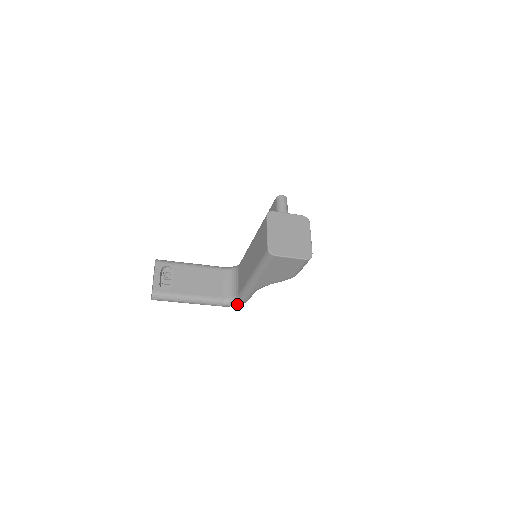
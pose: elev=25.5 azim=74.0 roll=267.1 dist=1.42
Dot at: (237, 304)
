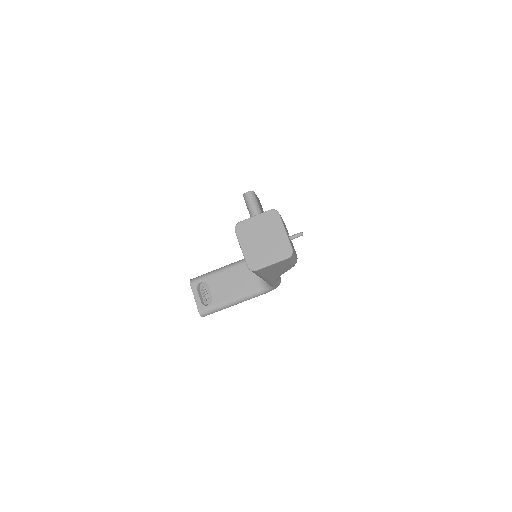
Dot at: (273, 289)
